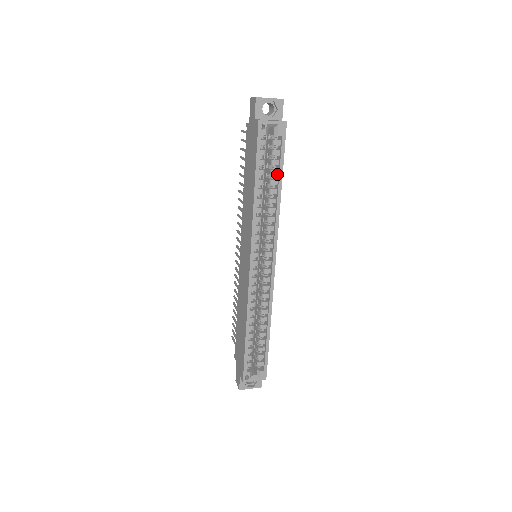
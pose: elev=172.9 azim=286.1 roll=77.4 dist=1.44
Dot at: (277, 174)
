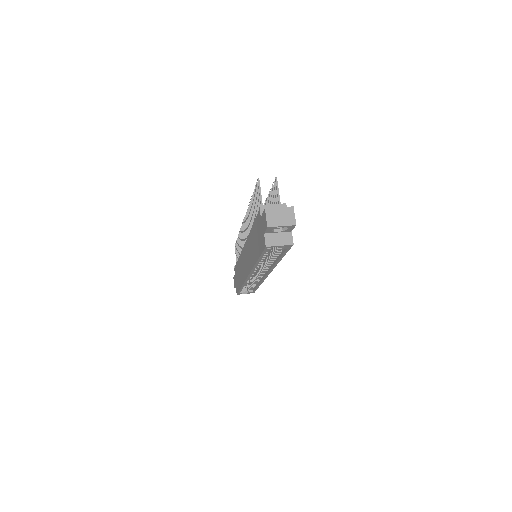
Dot at: (279, 254)
